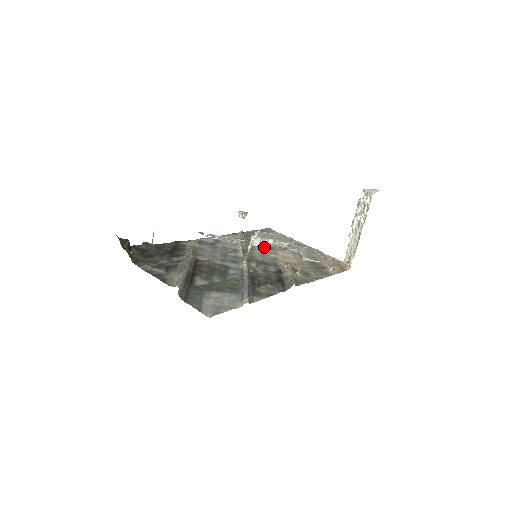
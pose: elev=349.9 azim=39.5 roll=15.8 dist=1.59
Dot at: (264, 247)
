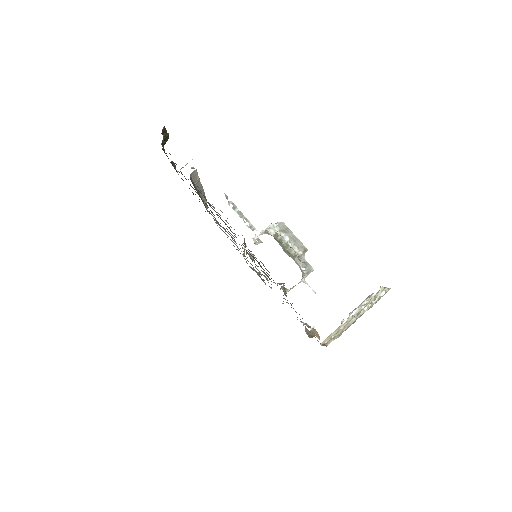
Dot at: occluded
